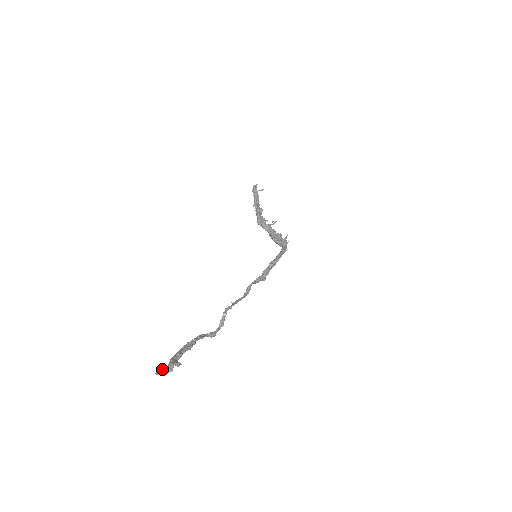
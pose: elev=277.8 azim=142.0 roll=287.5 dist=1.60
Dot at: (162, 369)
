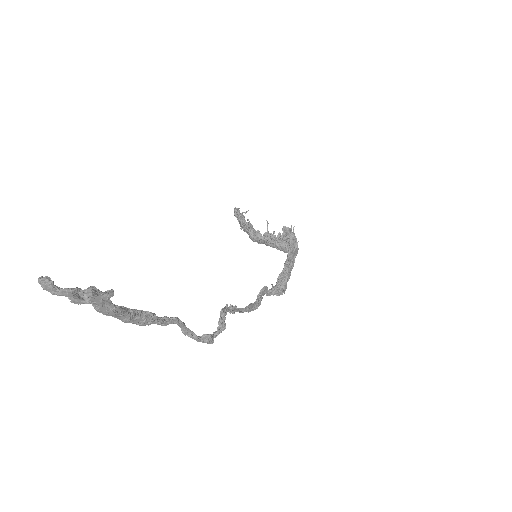
Dot at: occluded
